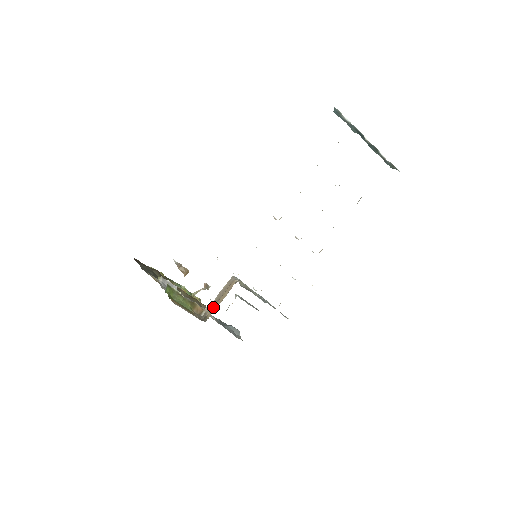
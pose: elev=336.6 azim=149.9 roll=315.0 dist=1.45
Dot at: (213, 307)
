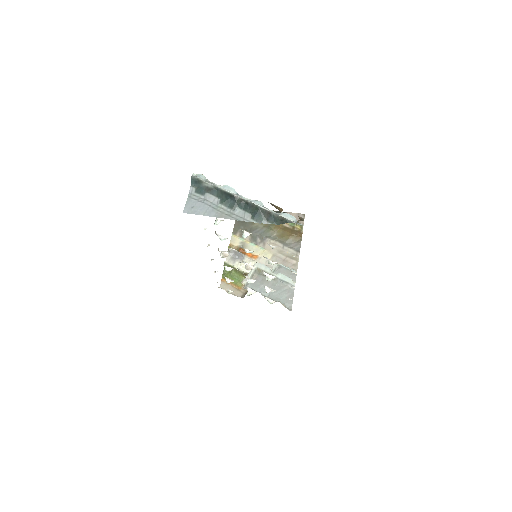
Dot at: occluded
